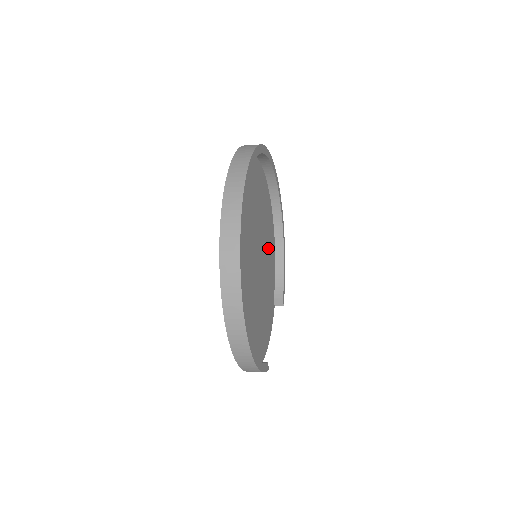
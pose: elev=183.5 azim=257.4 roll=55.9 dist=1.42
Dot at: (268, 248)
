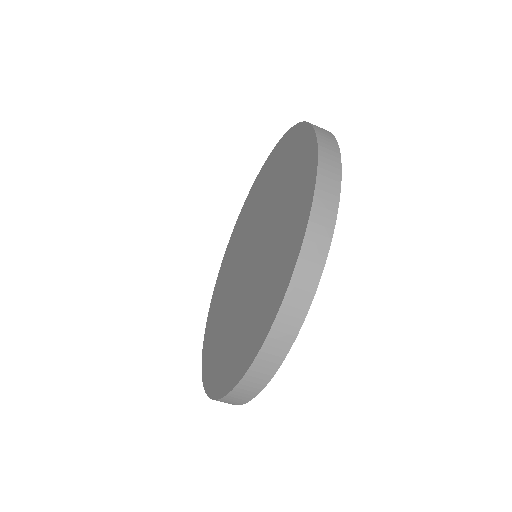
Dot at: occluded
